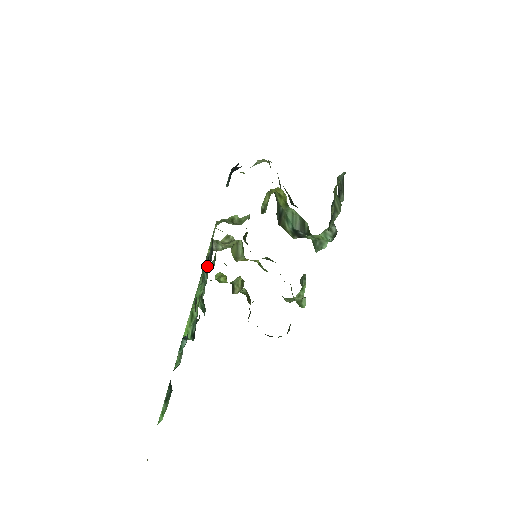
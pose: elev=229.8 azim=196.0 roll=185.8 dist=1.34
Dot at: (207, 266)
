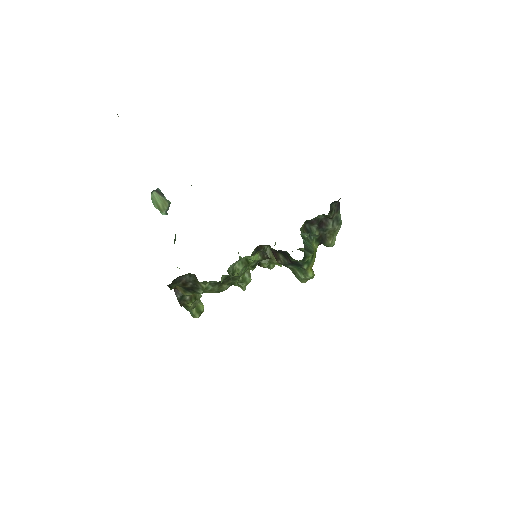
Dot at: occluded
